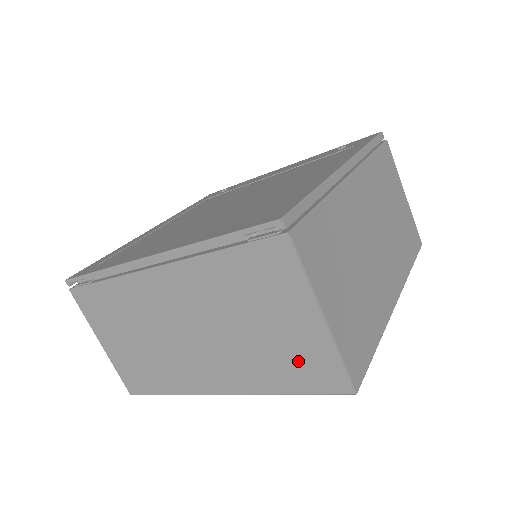
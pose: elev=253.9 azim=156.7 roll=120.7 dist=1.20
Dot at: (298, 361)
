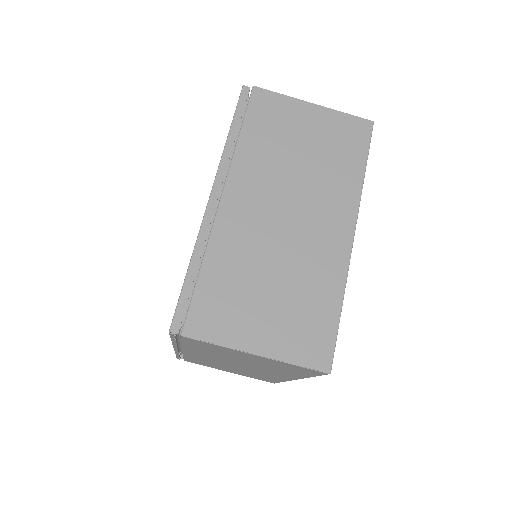
Dot at: (286, 368)
